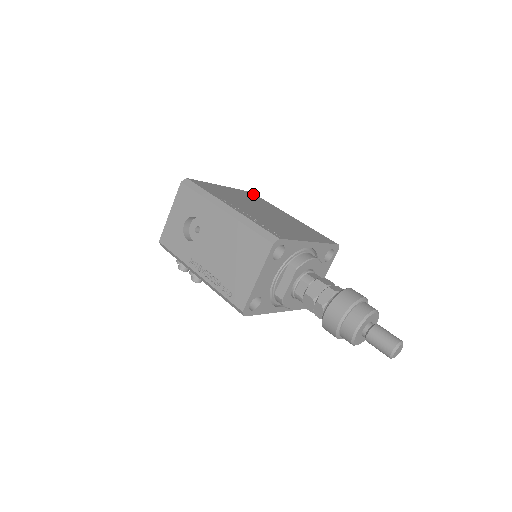
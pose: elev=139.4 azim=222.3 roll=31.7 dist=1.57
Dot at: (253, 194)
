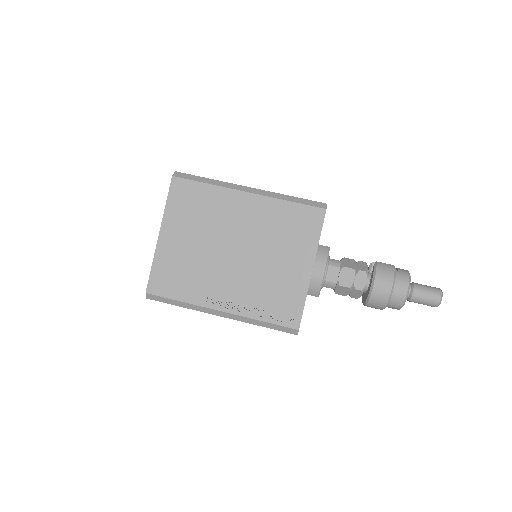
Dot at: (180, 185)
